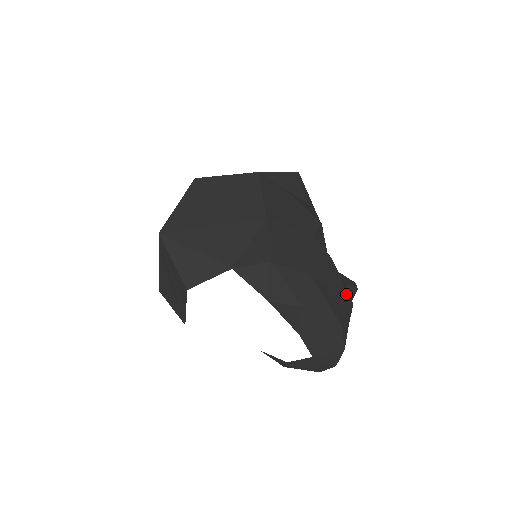
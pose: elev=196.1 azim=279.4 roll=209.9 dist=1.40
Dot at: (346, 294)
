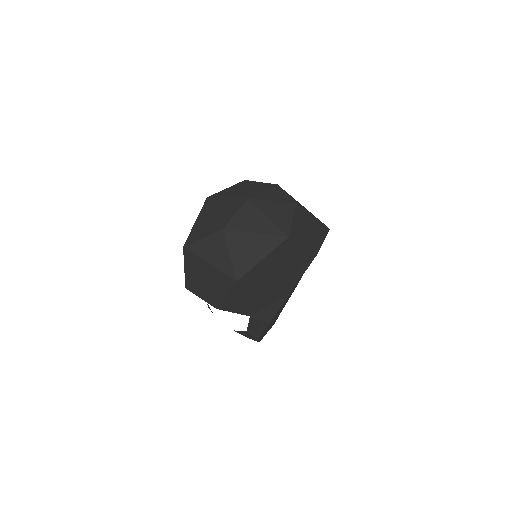
Dot at: occluded
